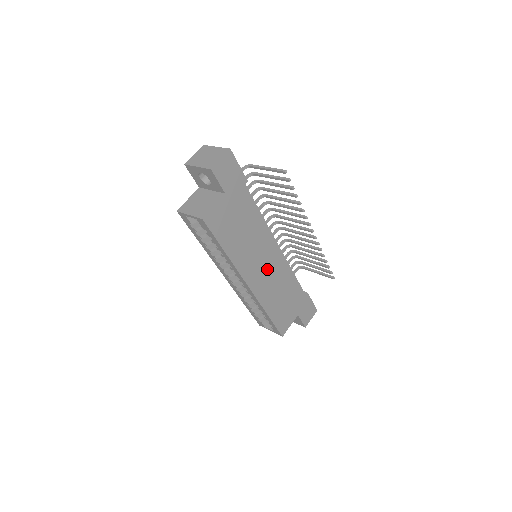
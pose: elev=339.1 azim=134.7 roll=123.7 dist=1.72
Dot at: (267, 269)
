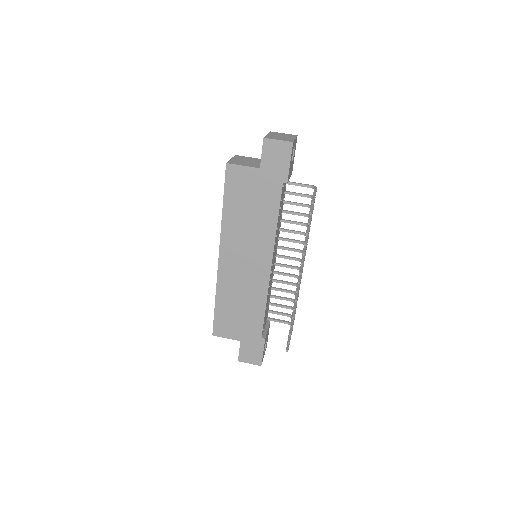
Dot at: (246, 268)
